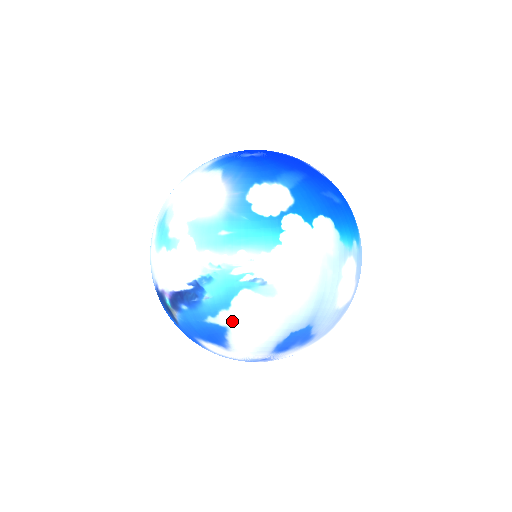
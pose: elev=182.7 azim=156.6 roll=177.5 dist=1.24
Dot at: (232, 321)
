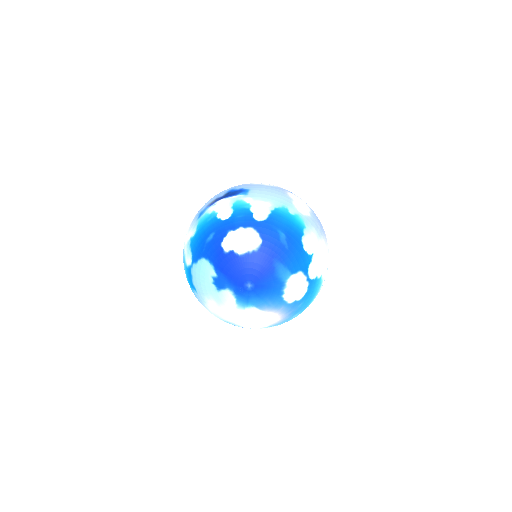
Dot at: occluded
